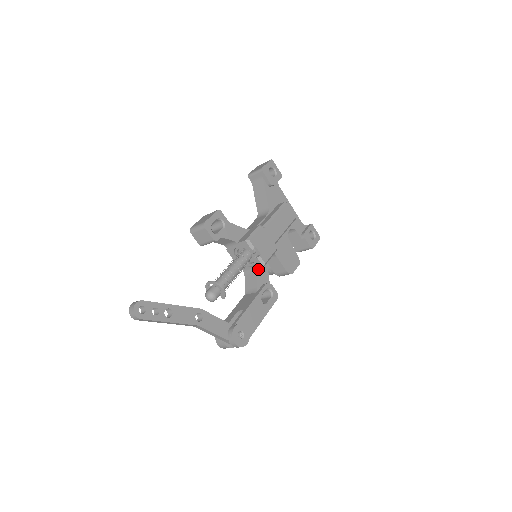
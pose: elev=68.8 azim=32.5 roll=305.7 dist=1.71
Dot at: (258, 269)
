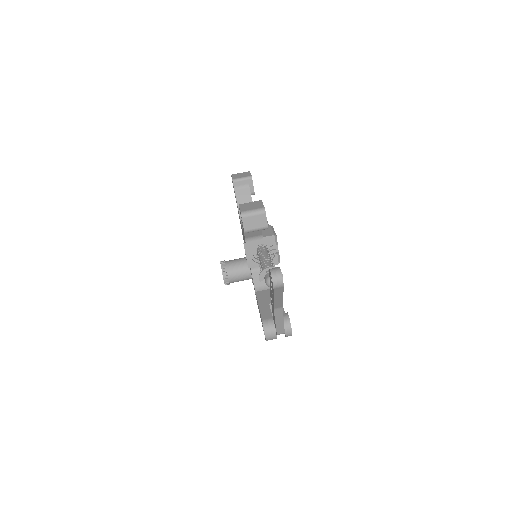
Dot at: occluded
